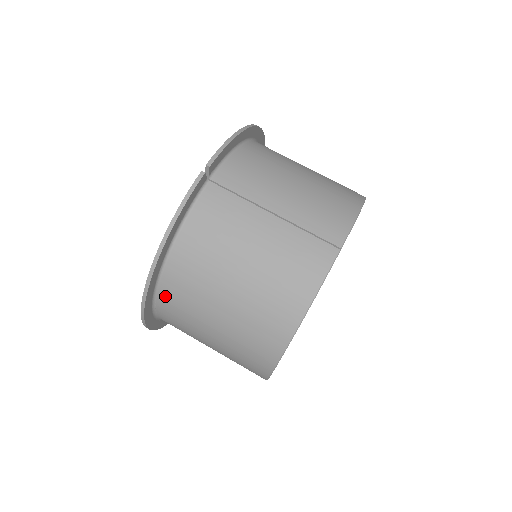
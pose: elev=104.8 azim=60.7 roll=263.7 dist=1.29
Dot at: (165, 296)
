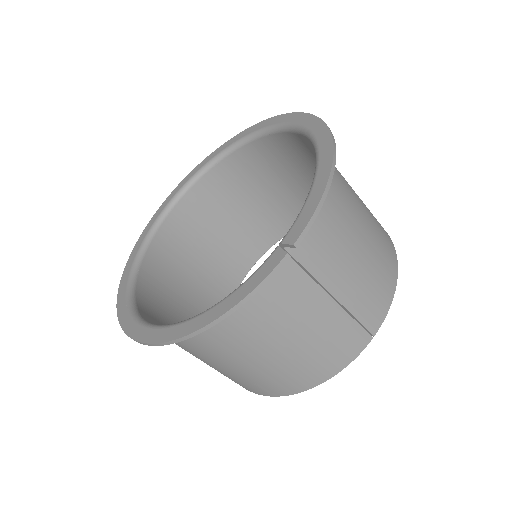
Dot at: occluded
